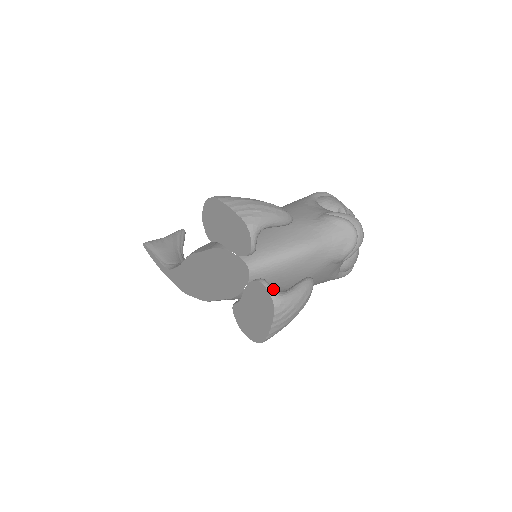
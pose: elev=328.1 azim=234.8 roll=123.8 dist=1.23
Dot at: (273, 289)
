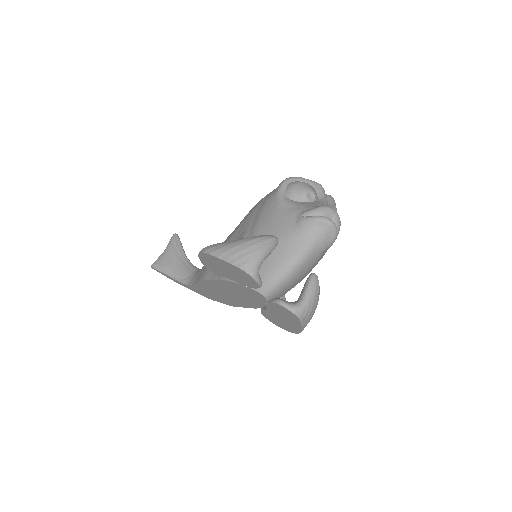
Dot at: (291, 305)
